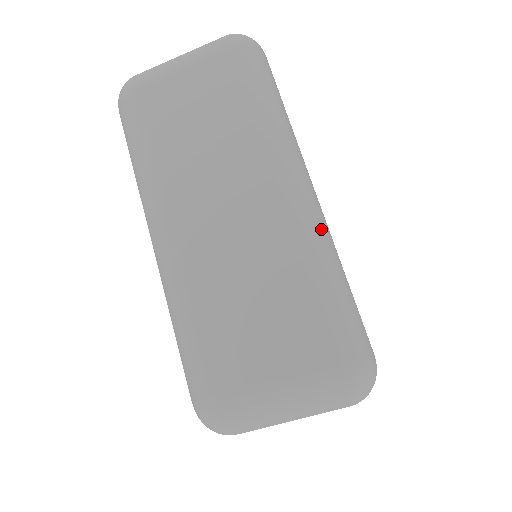
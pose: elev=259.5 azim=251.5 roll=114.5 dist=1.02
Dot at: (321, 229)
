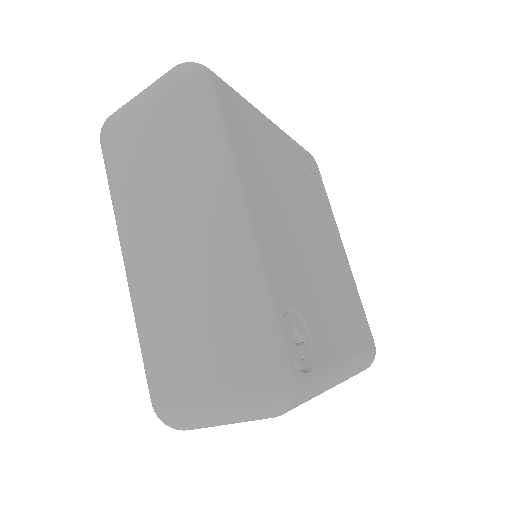
Dot at: (244, 254)
